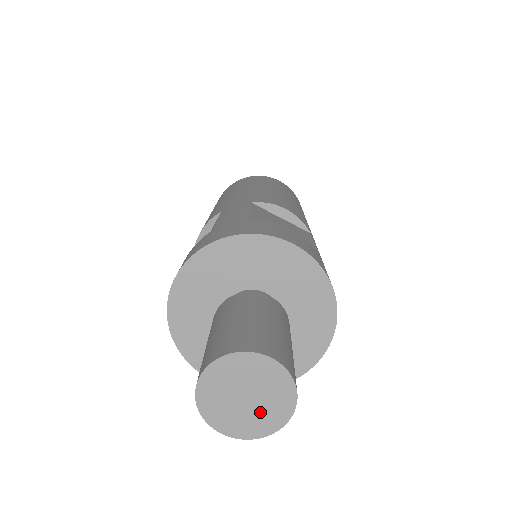
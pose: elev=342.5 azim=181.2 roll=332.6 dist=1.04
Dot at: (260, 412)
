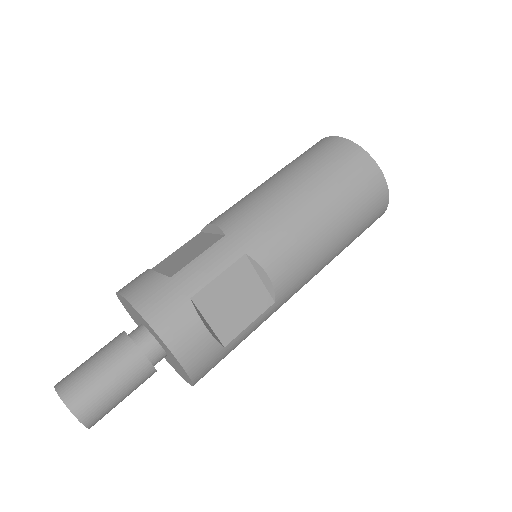
Dot at: occluded
